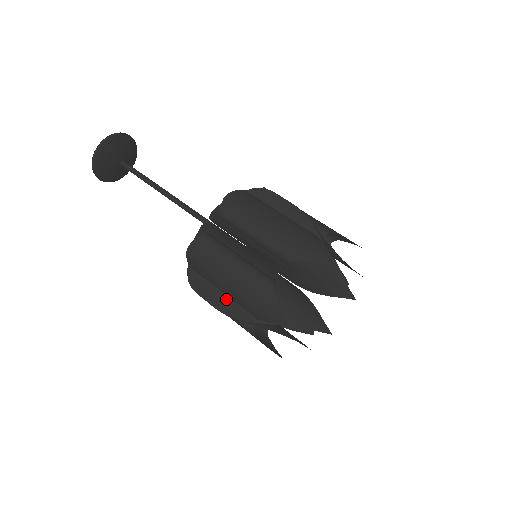
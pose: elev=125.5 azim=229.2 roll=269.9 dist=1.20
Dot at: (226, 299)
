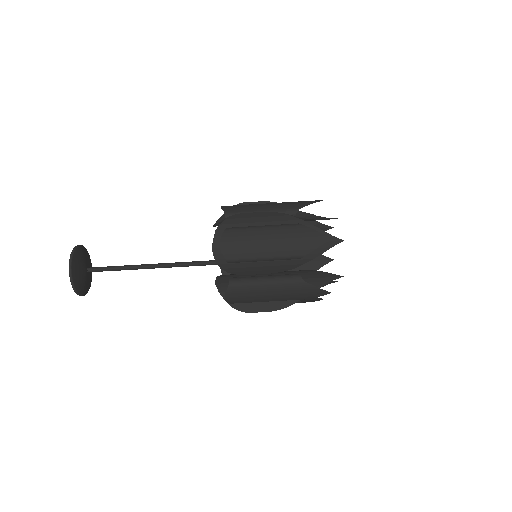
Dot at: occluded
